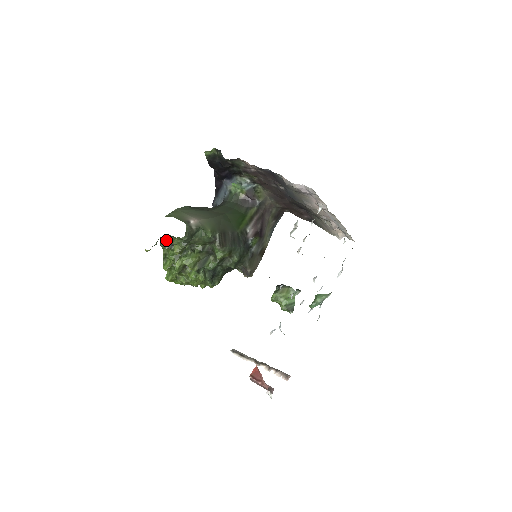
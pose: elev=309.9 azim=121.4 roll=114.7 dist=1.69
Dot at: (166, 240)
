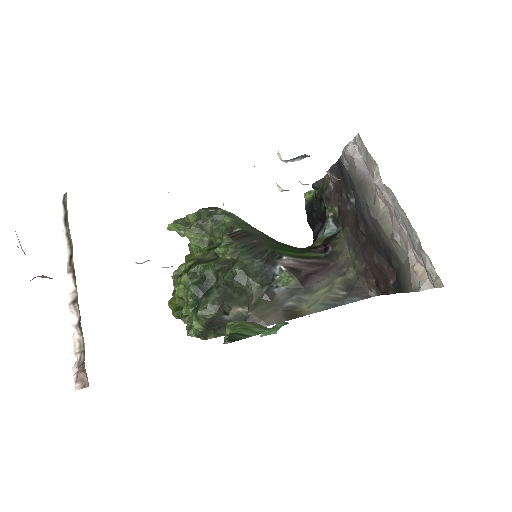
Dot at: occluded
